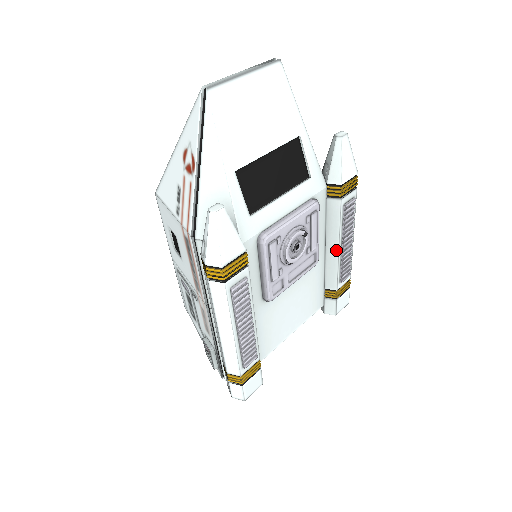
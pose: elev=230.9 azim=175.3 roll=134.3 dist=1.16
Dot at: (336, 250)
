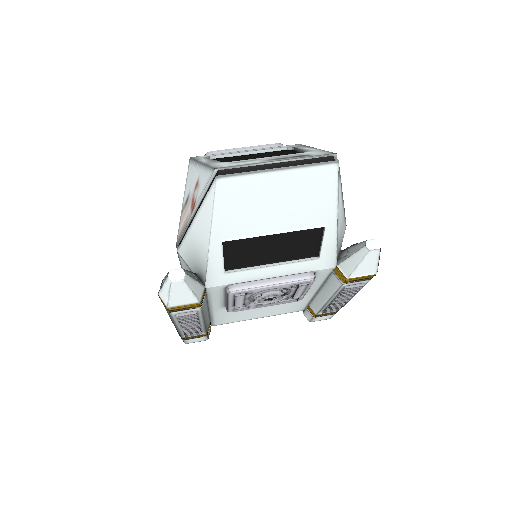
Dot at: (325, 300)
